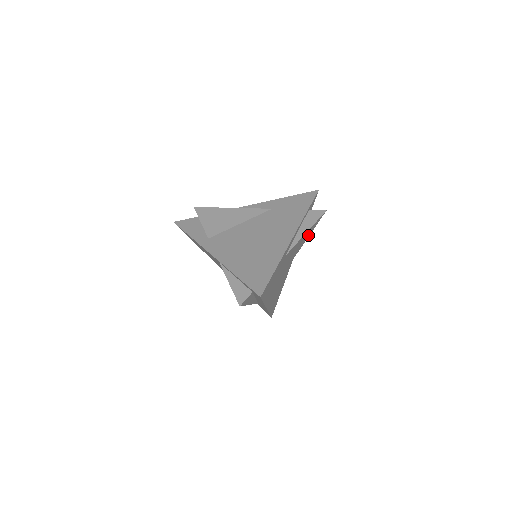
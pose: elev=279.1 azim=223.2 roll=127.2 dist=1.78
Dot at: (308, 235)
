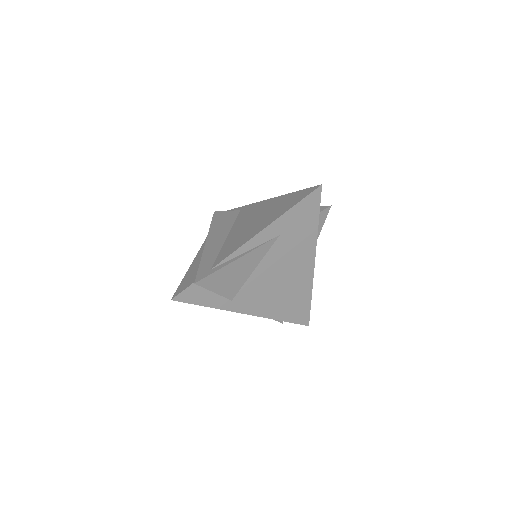
Dot at: occluded
